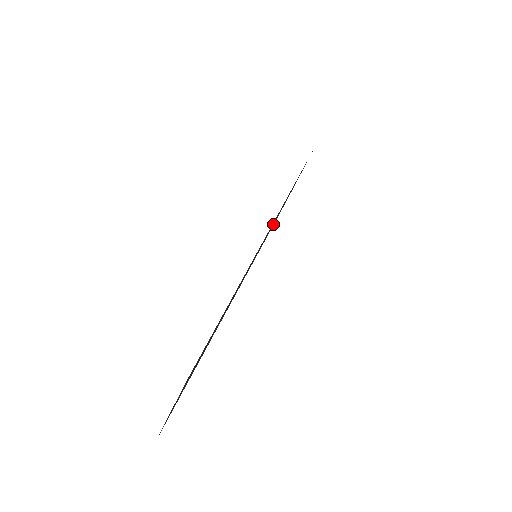
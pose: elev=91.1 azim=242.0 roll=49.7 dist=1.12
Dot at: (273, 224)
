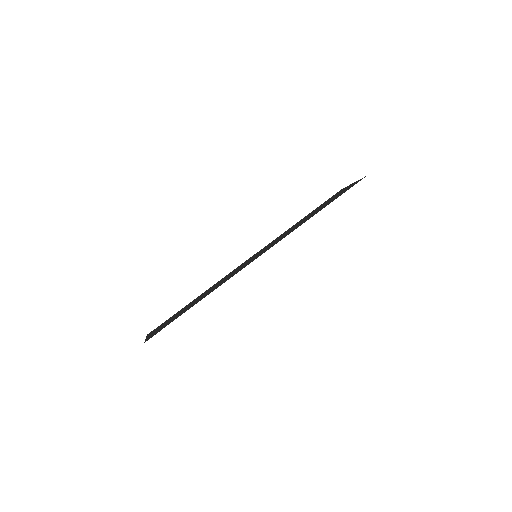
Dot at: (301, 220)
